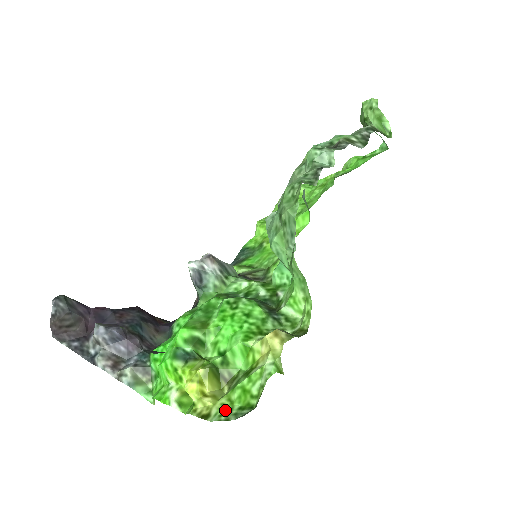
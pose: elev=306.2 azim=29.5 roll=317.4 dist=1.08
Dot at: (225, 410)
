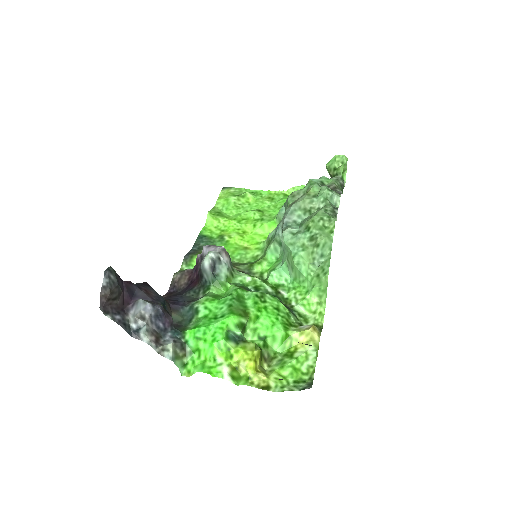
Dot at: (283, 383)
